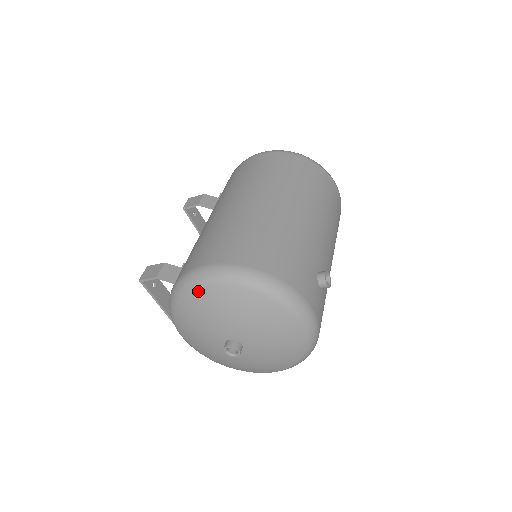
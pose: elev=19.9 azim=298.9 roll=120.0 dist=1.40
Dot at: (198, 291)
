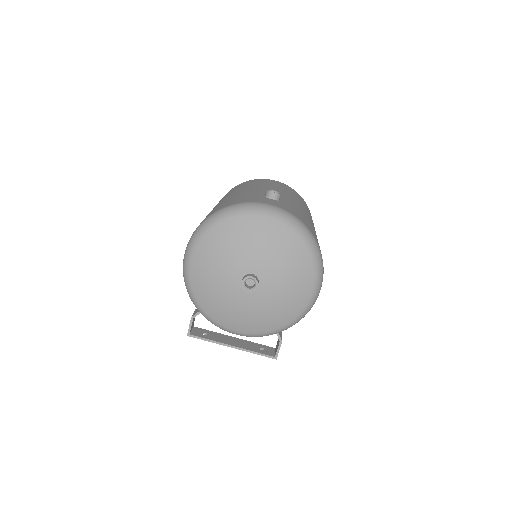
Dot at: (192, 270)
